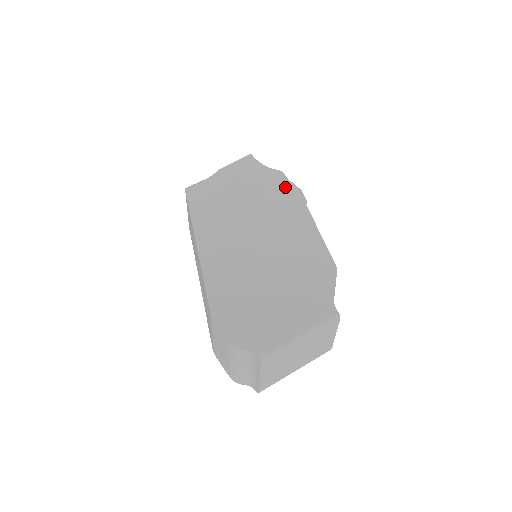
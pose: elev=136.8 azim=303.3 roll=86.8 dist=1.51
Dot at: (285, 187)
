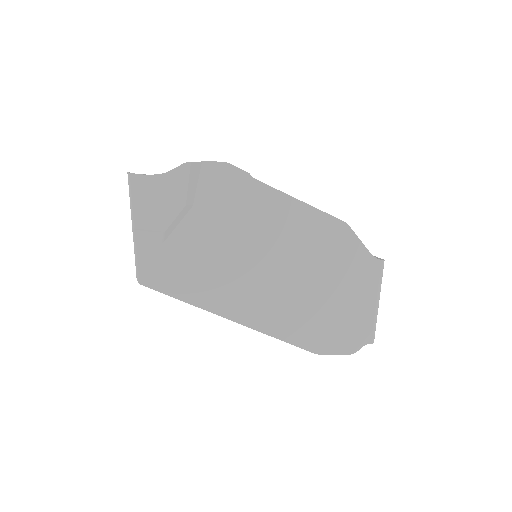
Dot at: (211, 176)
